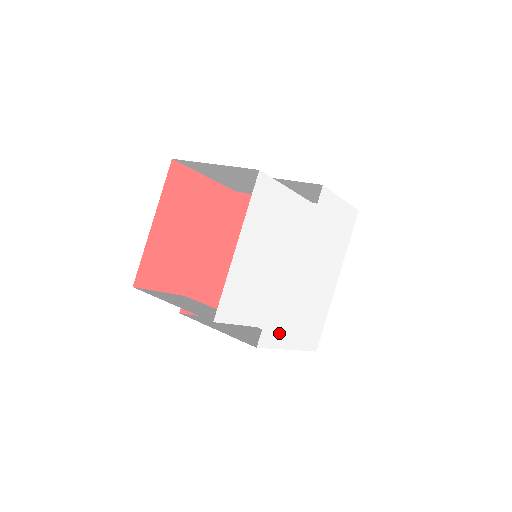
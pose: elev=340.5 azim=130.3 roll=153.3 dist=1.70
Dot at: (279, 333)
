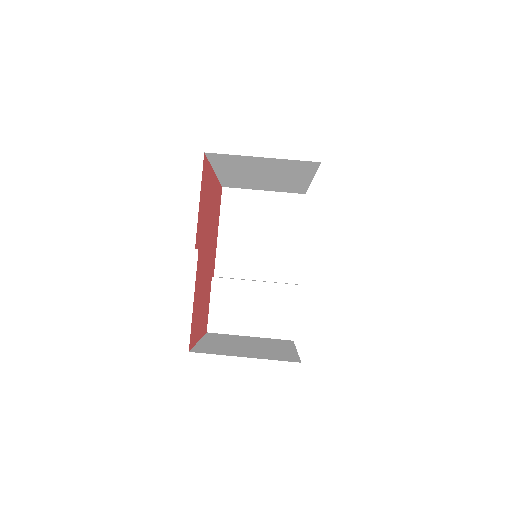
Dot at: occluded
